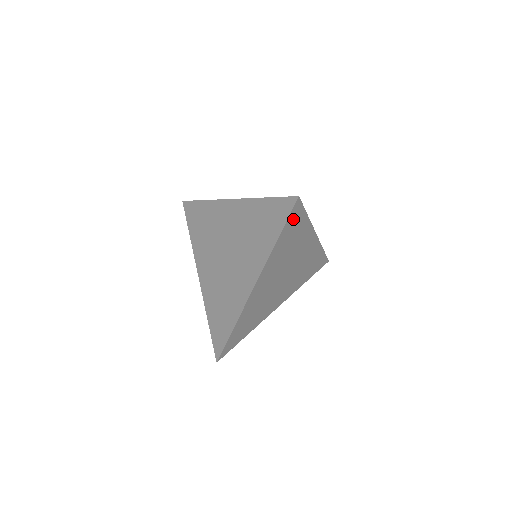
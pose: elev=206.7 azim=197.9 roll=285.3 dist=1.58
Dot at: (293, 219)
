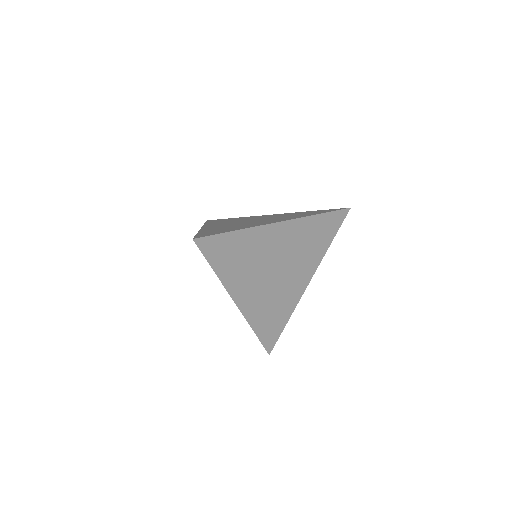
Dot at: (214, 249)
